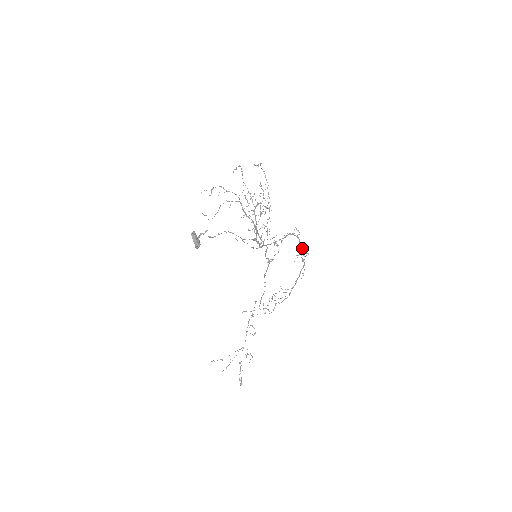
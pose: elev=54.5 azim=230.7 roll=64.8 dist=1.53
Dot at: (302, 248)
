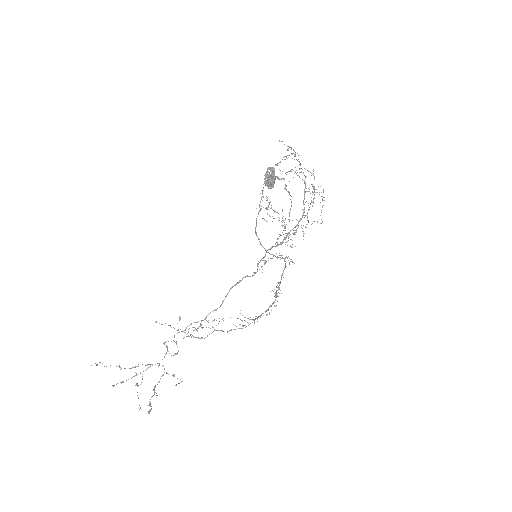
Dot at: (279, 283)
